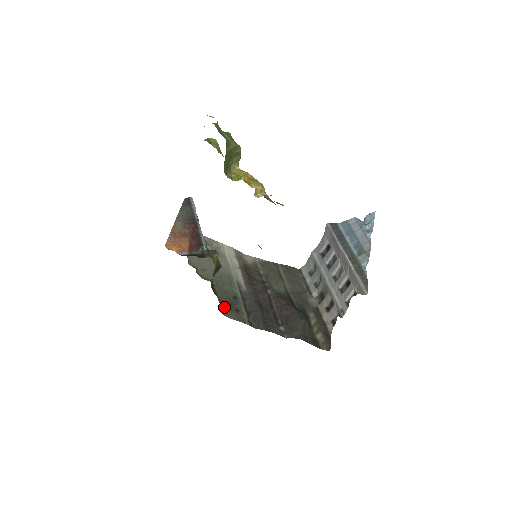
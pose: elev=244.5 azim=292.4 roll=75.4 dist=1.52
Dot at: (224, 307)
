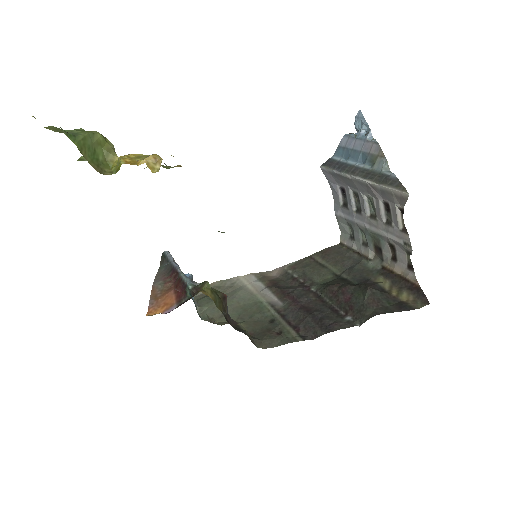
Dot at: (259, 339)
